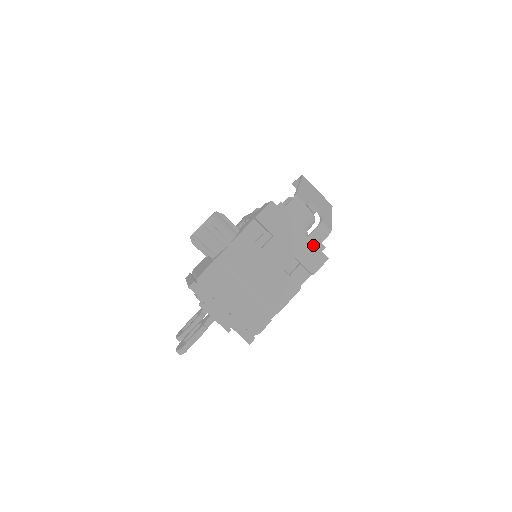
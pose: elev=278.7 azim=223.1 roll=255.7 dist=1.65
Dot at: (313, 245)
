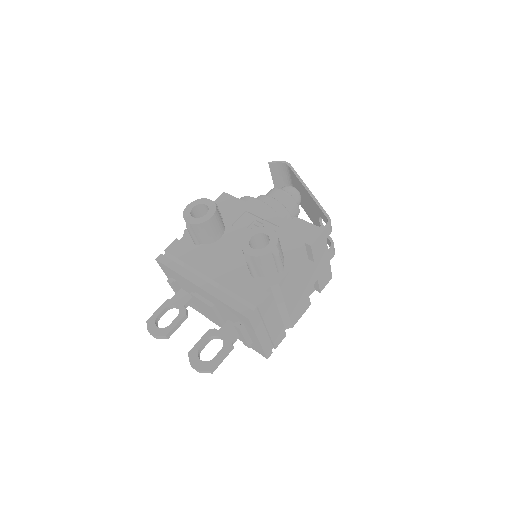
Dot at: (330, 267)
